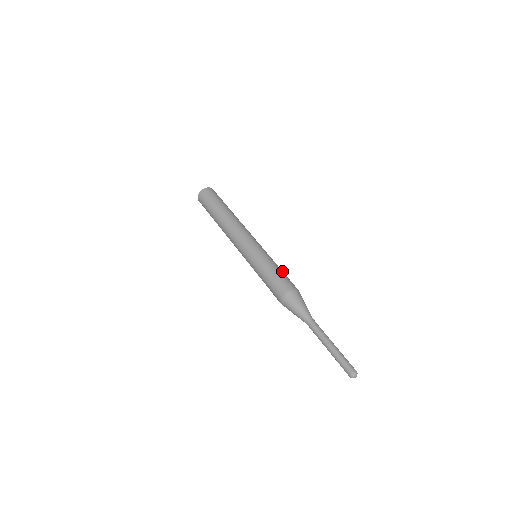
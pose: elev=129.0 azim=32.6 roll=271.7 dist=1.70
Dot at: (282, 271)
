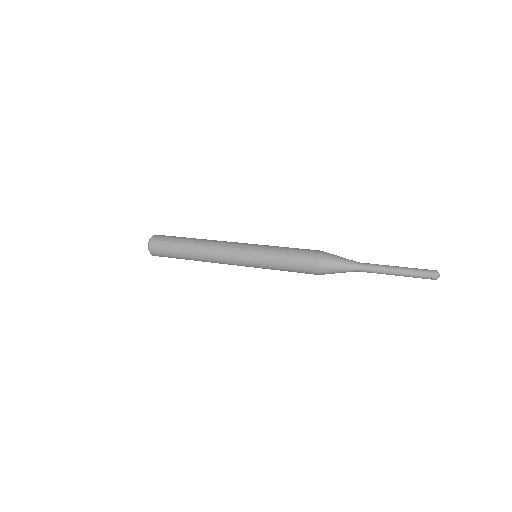
Dot at: (294, 248)
